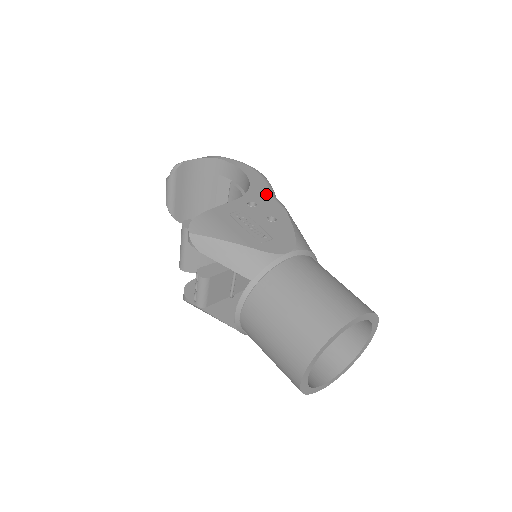
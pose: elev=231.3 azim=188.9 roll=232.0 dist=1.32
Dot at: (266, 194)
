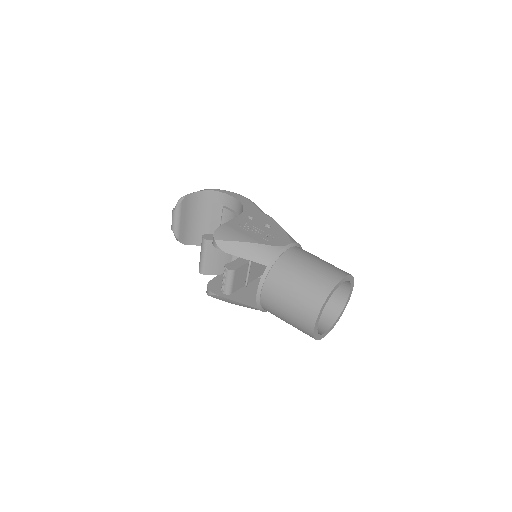
Dot at: (257, 211)
